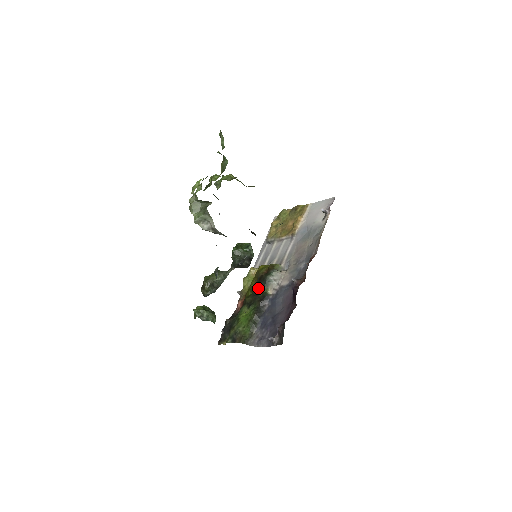
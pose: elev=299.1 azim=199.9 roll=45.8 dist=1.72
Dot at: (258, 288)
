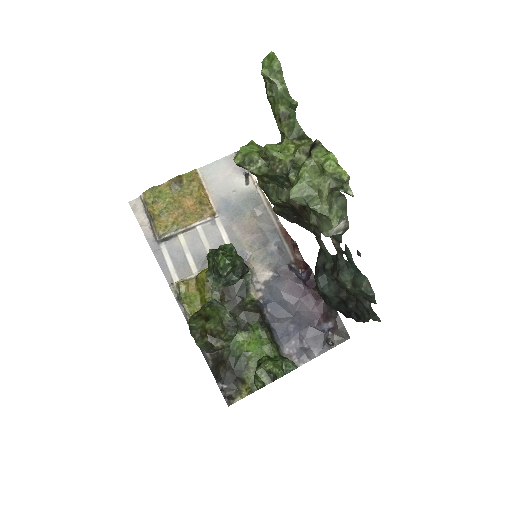
Dot at: (235, 301)
